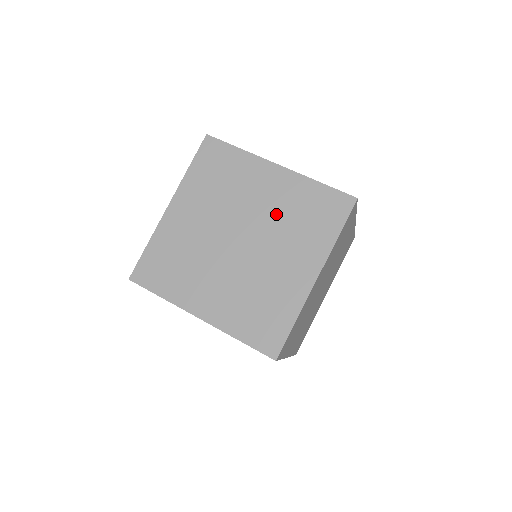
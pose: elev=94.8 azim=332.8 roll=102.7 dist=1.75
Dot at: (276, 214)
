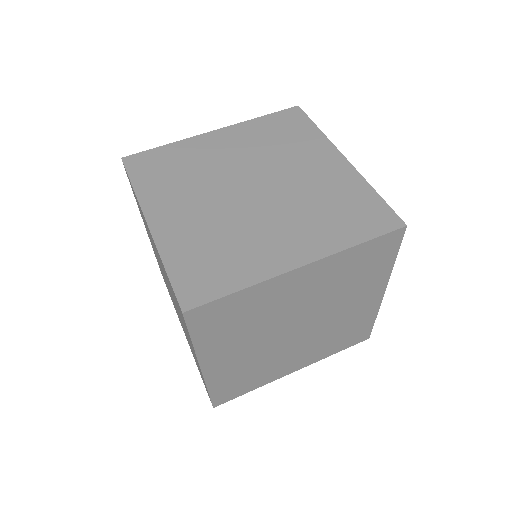
Dot at: (256, 153)
